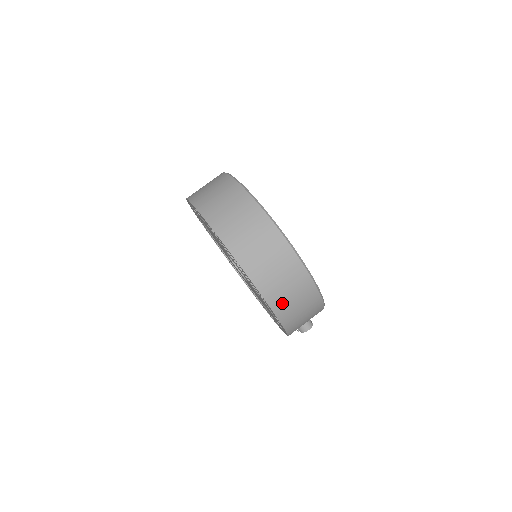
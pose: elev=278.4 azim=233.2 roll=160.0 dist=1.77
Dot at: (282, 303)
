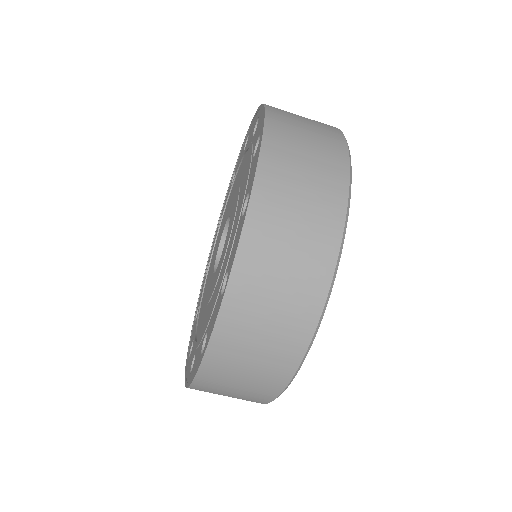
Dot at: occluded
